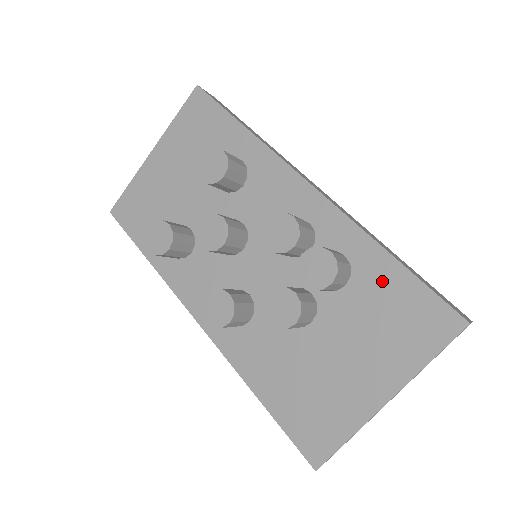
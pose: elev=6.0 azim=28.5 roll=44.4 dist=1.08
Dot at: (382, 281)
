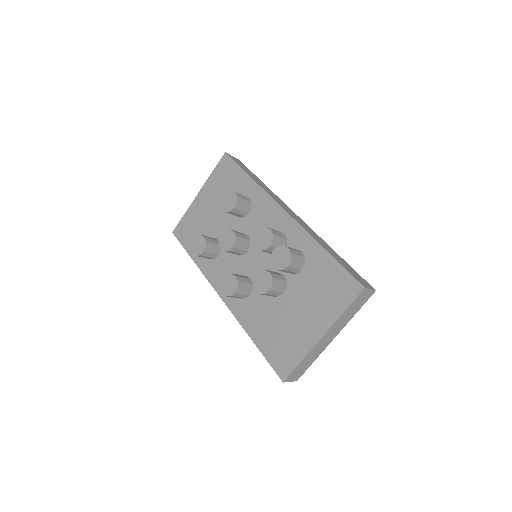
Dot at: (321, 266)
